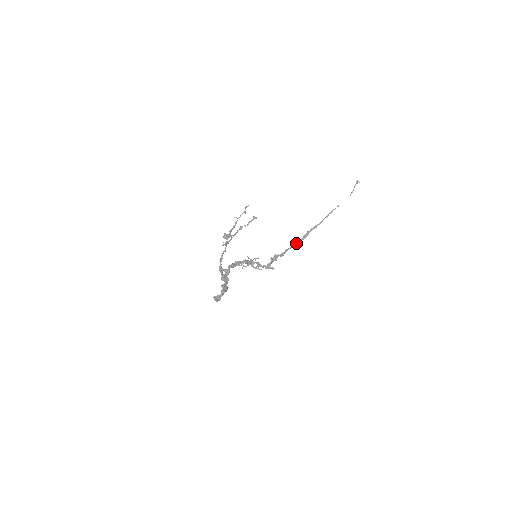
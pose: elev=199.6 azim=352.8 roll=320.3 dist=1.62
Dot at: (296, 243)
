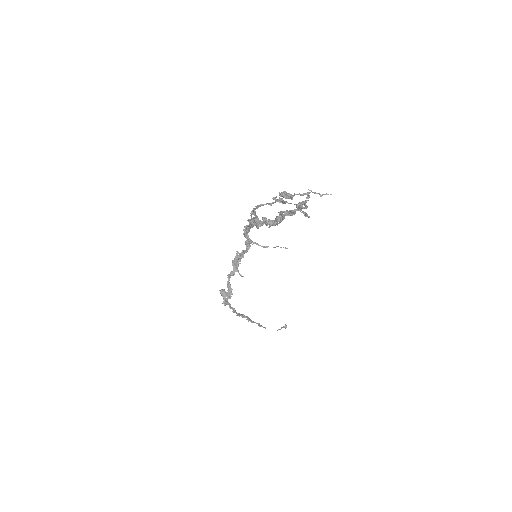
Dot at: (235, 310)
